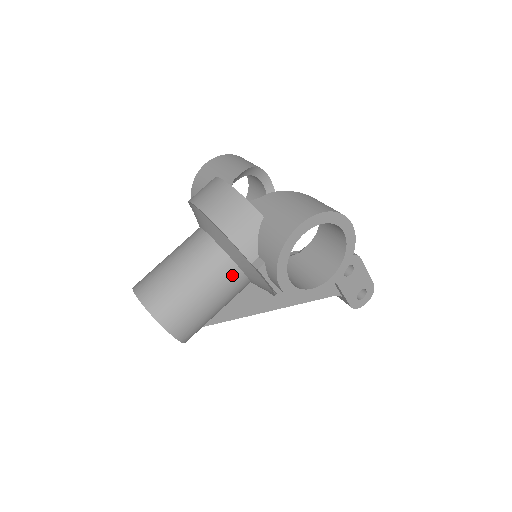
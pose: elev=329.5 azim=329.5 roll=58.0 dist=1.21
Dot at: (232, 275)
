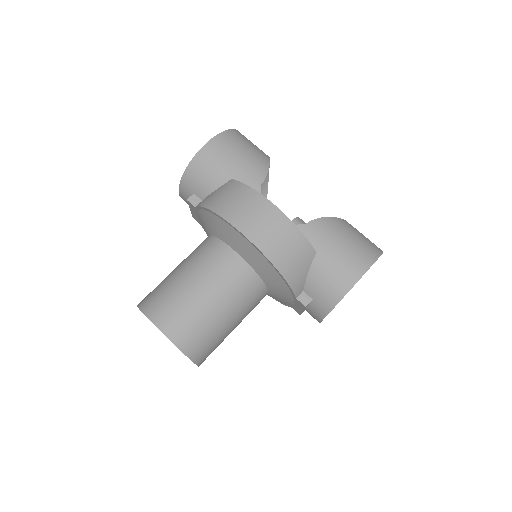
Dot at: (260, 298)
